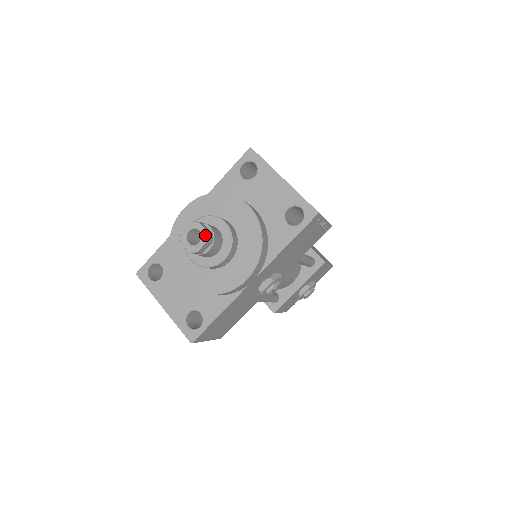
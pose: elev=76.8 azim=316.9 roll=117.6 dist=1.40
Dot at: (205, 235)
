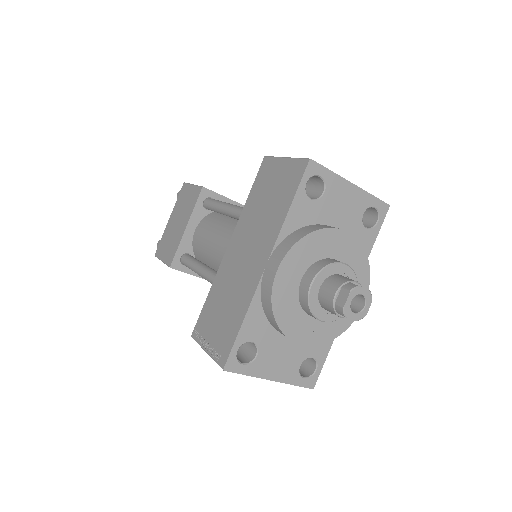
Dot at: (369, 296)
